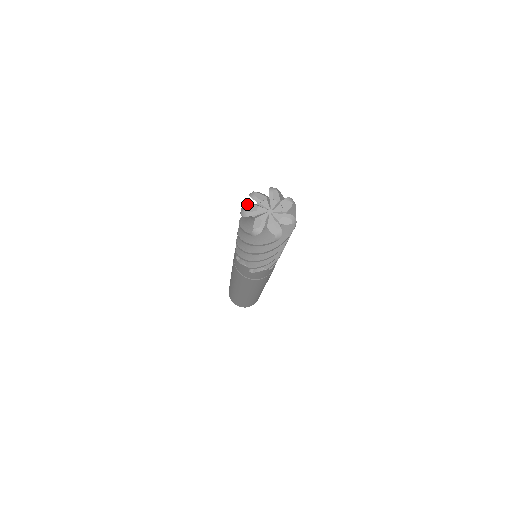
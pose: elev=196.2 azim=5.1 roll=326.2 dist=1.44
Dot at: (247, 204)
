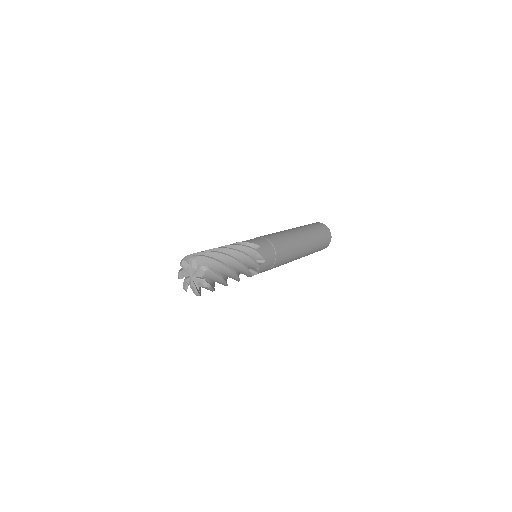
Dot at: (203, 253)
